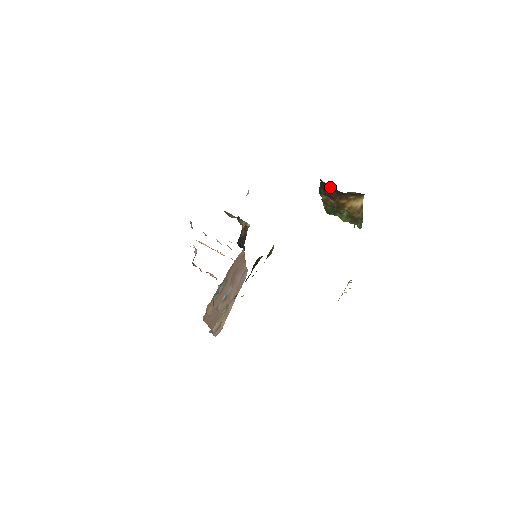
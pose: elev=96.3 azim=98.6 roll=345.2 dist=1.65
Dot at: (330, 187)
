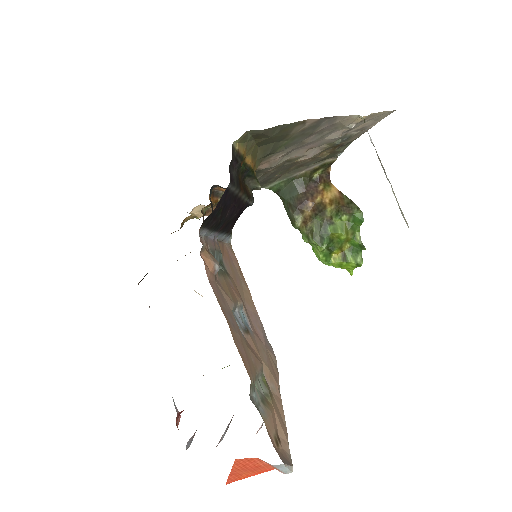
Dot at: (291, 186)
